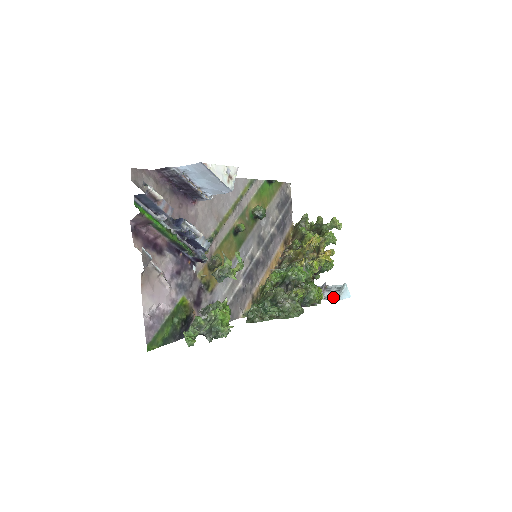
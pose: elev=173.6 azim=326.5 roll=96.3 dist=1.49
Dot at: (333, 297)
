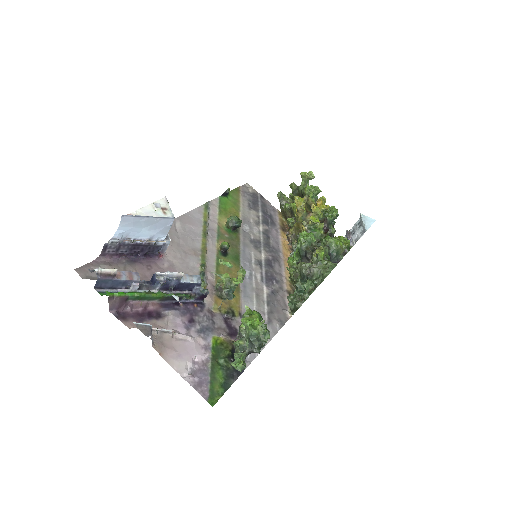
Dot at: (360, 234)
